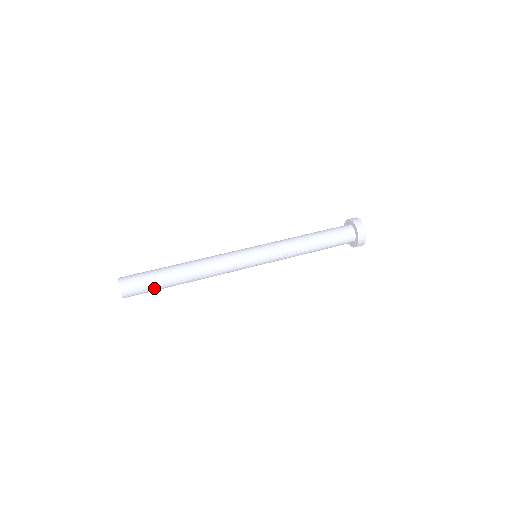
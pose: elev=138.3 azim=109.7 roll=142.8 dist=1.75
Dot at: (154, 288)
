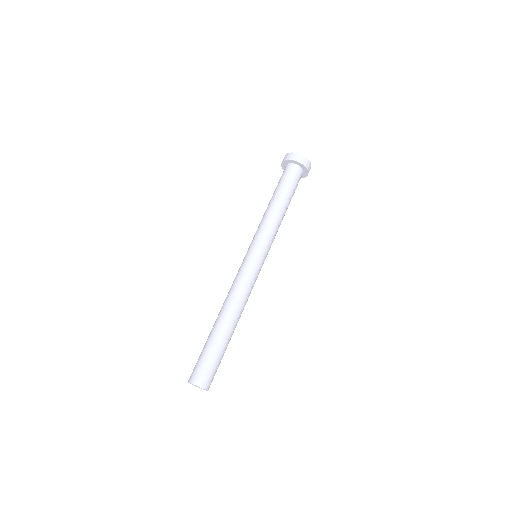
Dot at: (221, 359)
